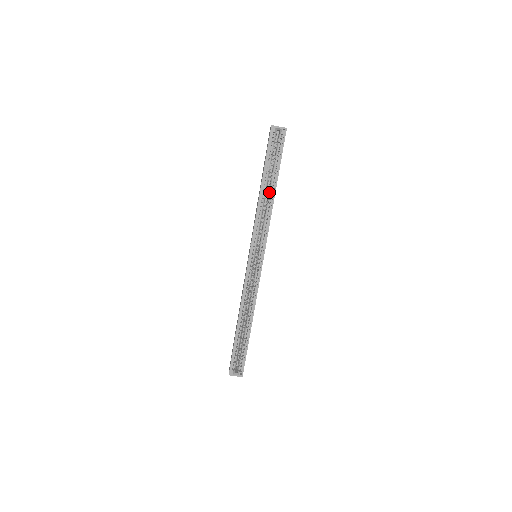
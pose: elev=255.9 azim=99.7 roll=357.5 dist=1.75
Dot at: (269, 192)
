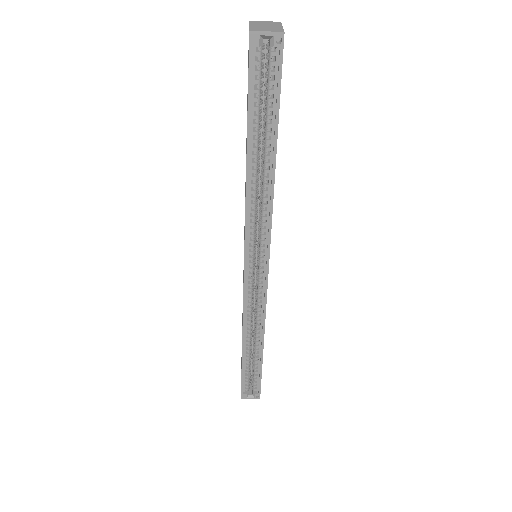
Dot at: (263, 164)
